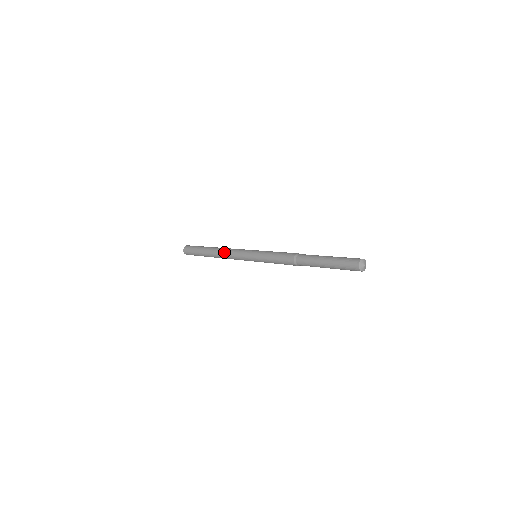
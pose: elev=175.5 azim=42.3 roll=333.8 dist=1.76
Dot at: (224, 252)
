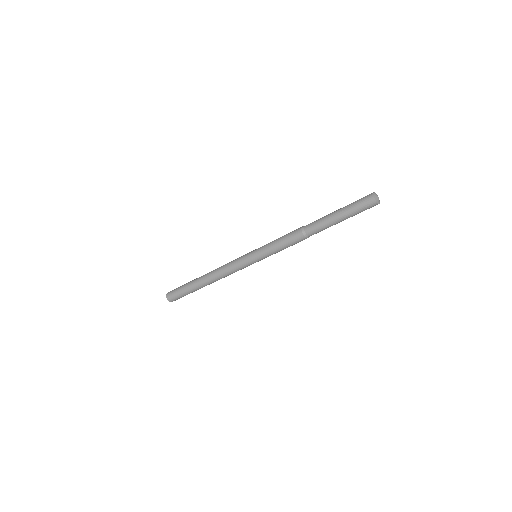
Dot at: (219, 274)
